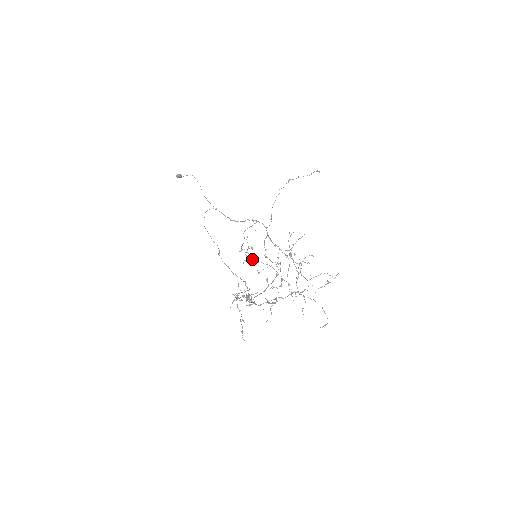
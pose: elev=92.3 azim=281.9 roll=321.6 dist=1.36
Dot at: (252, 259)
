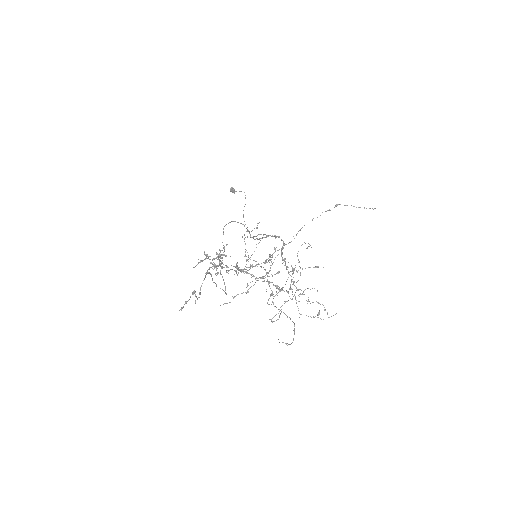
Dot at: (250, 264)
